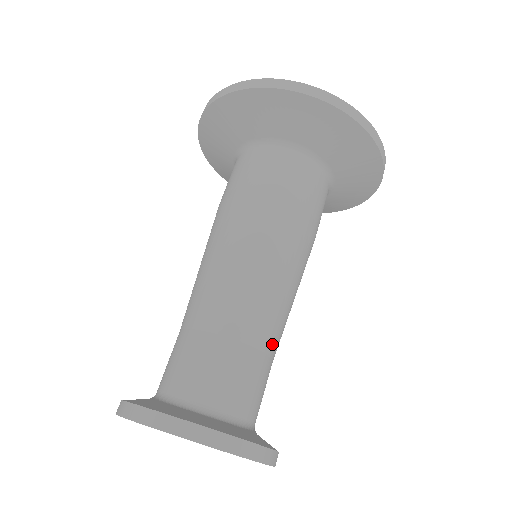
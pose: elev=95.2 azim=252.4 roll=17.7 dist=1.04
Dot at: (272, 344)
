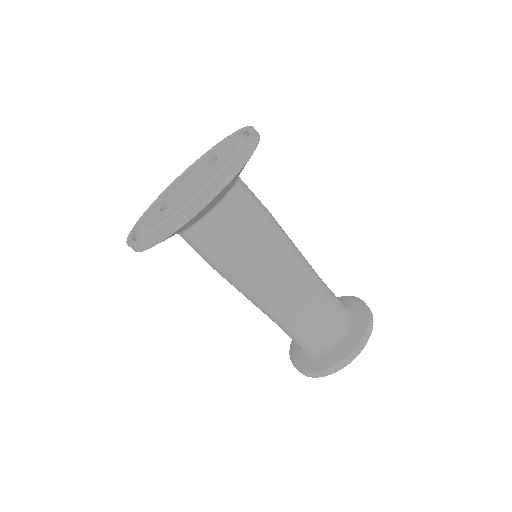
Dot at: (315, 298)
